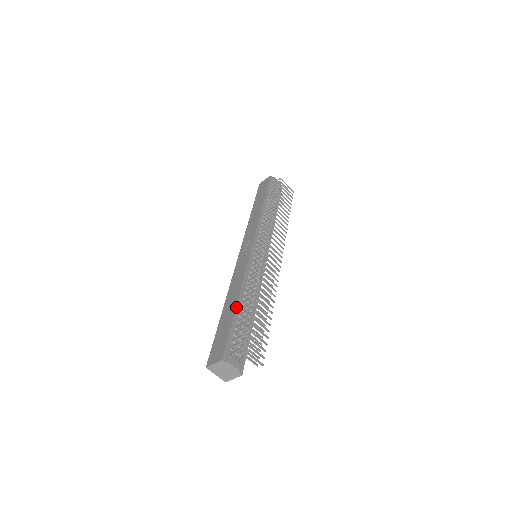
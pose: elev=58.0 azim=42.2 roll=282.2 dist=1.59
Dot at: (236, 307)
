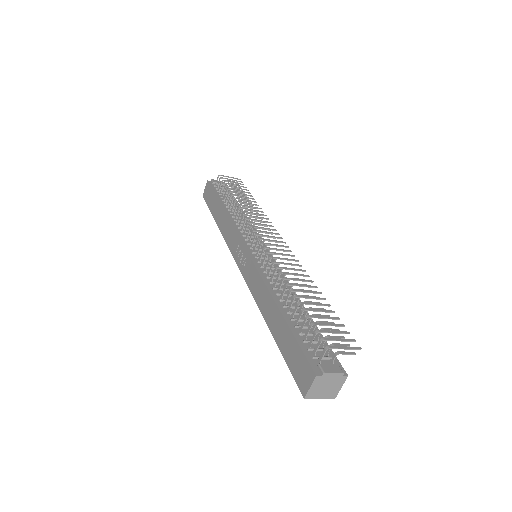
Dot at: (281, 314)
